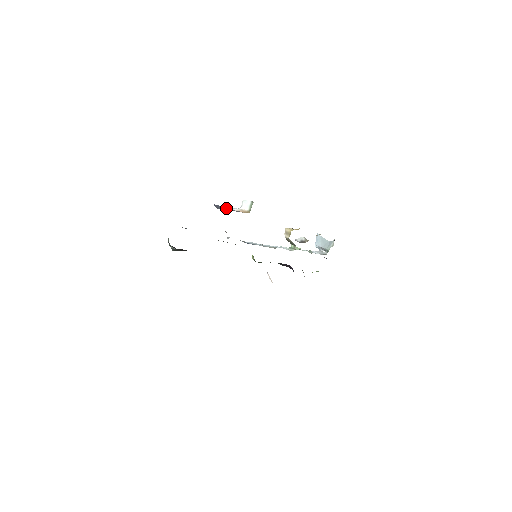
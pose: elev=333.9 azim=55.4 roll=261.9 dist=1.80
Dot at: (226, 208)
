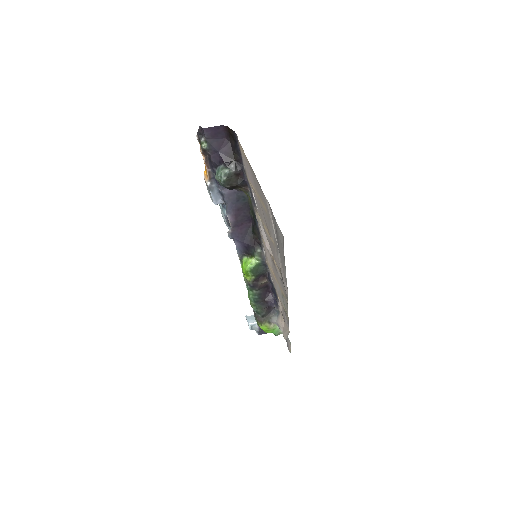
Dot at: occluded
